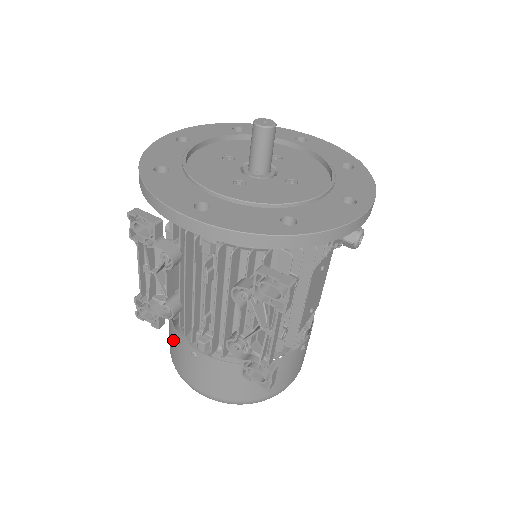
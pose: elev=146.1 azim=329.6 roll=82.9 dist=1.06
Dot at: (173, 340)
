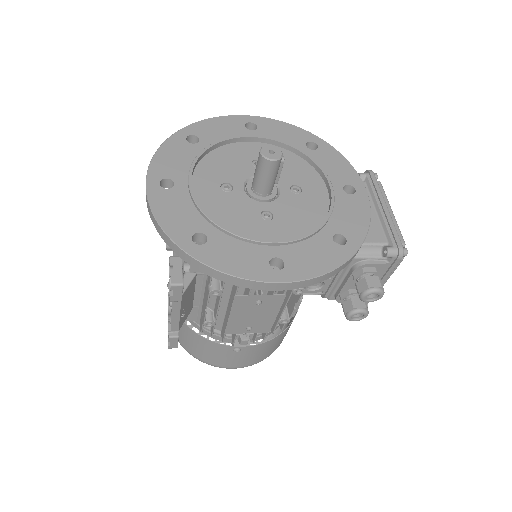
Dot at: occluded
